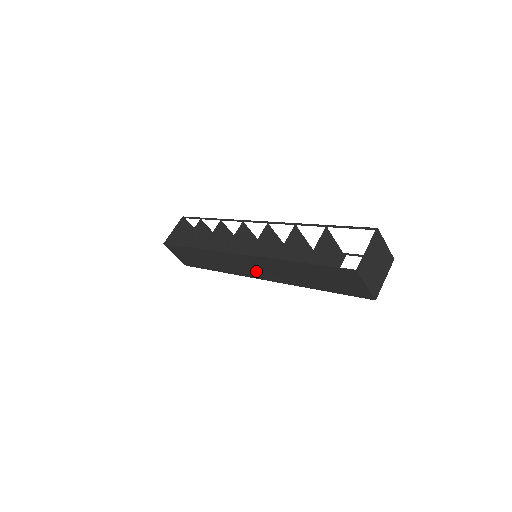
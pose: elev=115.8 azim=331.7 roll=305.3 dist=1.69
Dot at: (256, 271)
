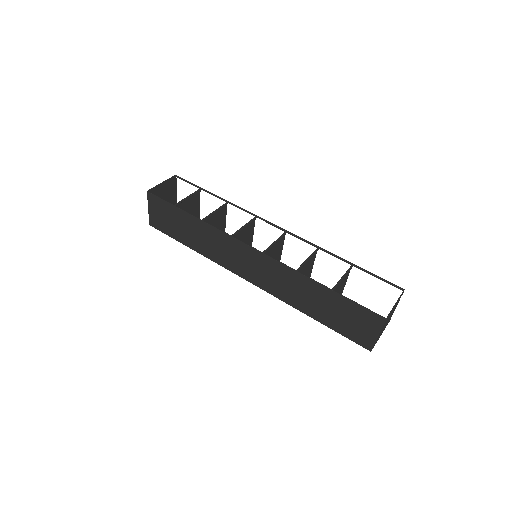
Dot at: (251, 271)
